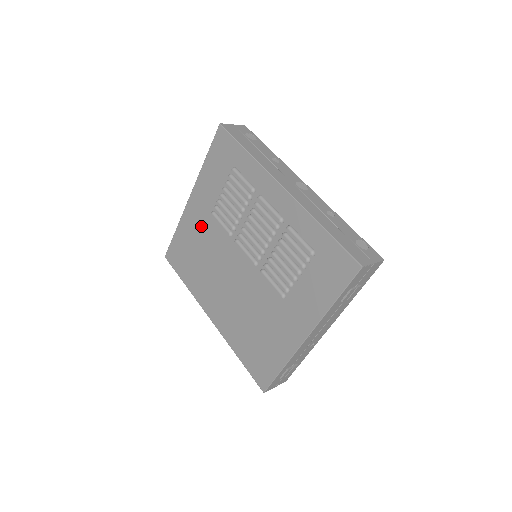
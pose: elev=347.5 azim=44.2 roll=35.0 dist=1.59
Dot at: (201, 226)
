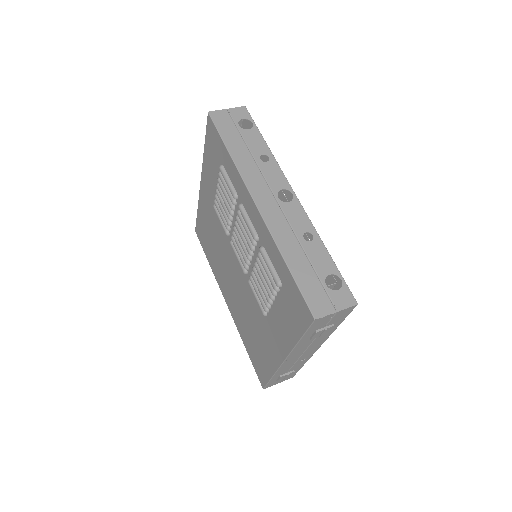
Dot at: (210, 214)
